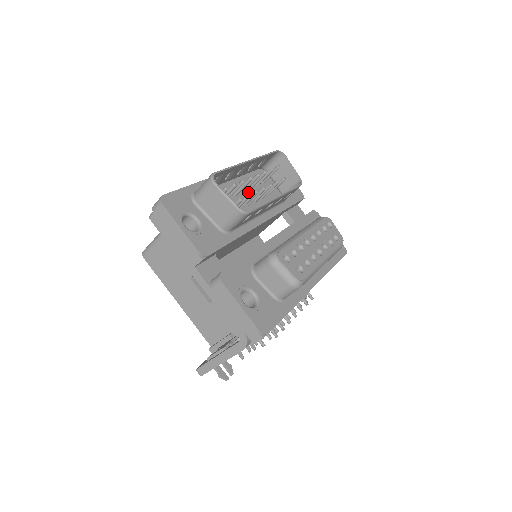
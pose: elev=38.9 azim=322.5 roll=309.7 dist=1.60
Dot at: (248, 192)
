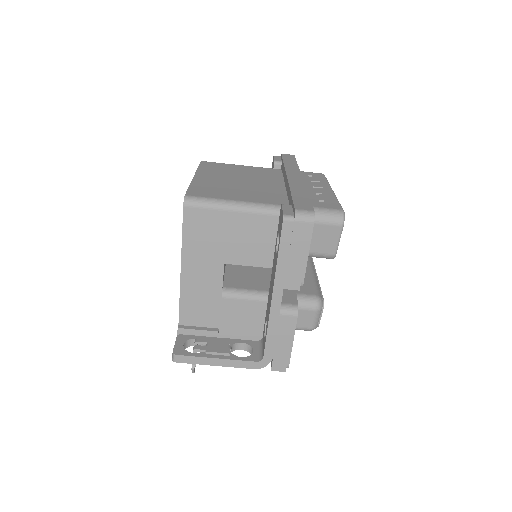
Dot at: occluded
